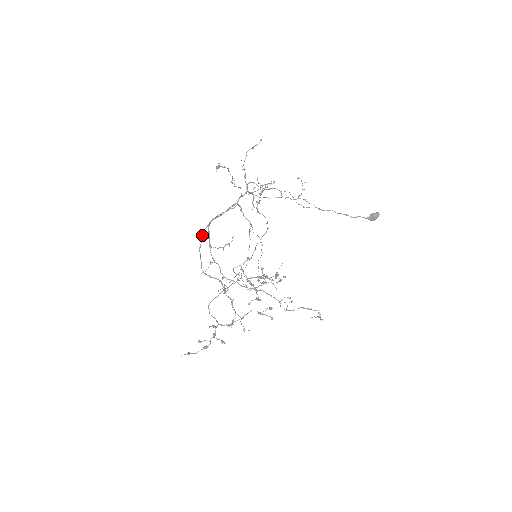
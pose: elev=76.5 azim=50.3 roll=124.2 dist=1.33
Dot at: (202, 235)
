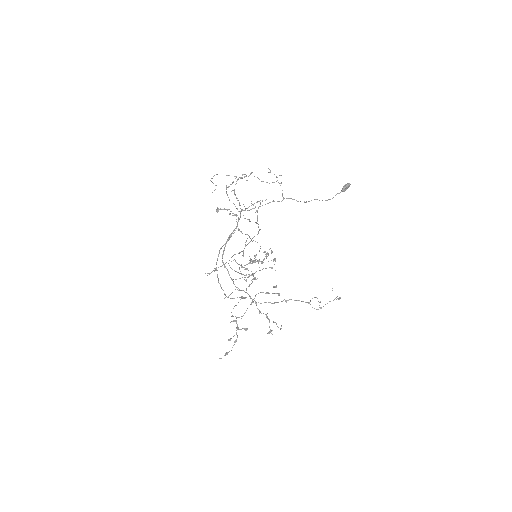
Dot at: (216, 269)
